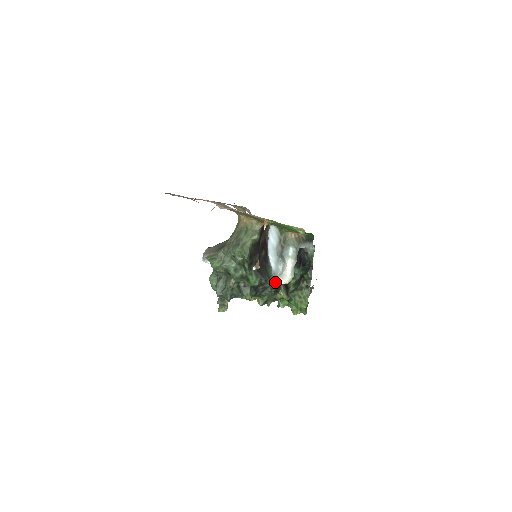
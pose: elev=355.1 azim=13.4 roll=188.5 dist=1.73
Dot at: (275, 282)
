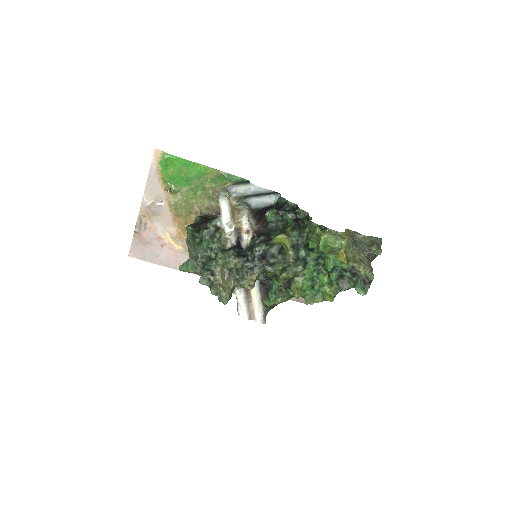
Dot at: (223, 219)
